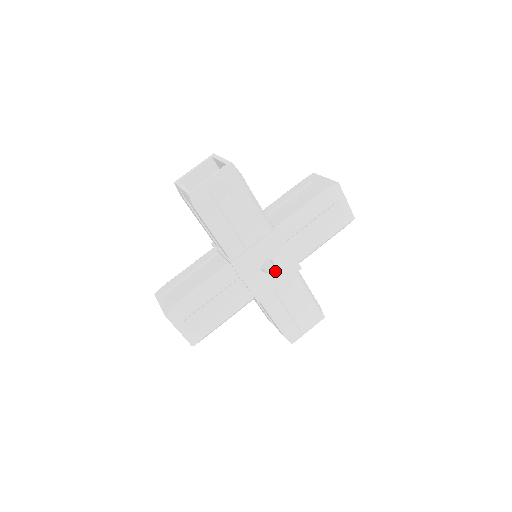
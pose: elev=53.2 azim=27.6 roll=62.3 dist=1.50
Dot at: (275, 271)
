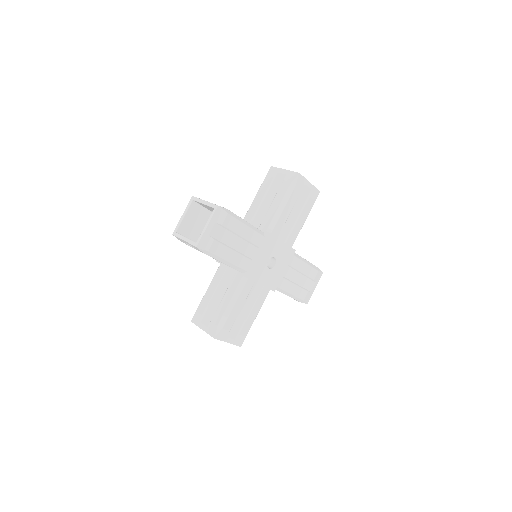
Dot at: (269, 272)
